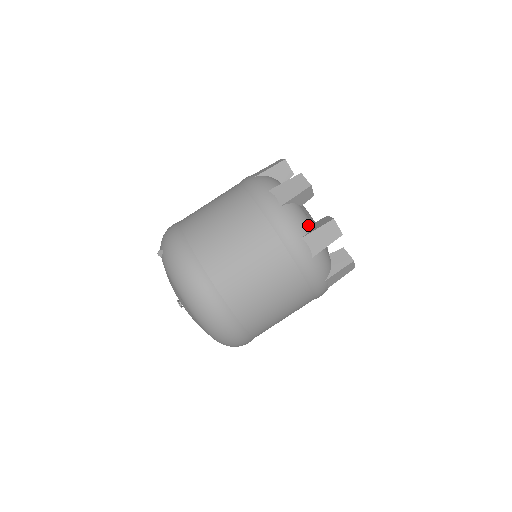
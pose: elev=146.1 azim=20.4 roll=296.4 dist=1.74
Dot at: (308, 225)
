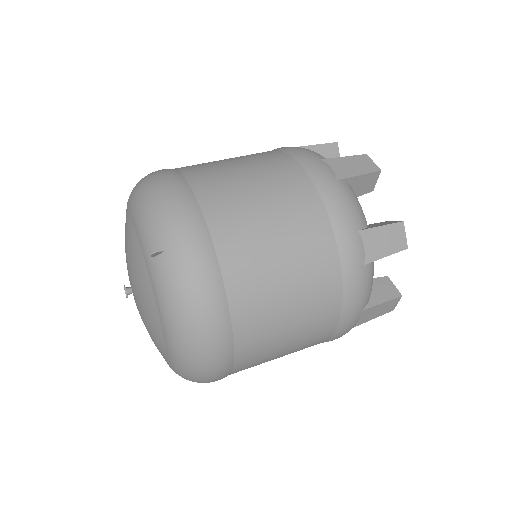
Dot at: (371, 290)
